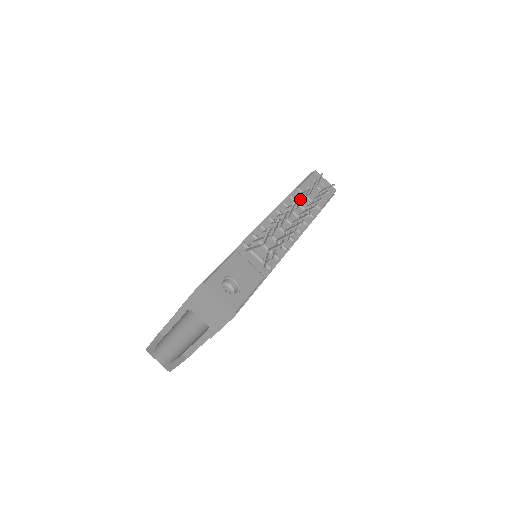
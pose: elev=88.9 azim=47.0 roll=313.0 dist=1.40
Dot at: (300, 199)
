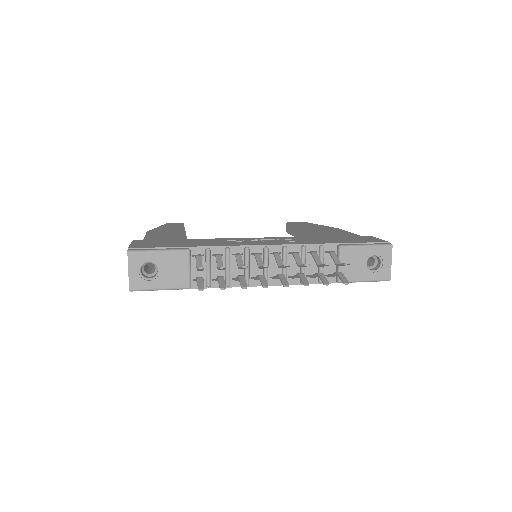
Dot at: (284, 266)
